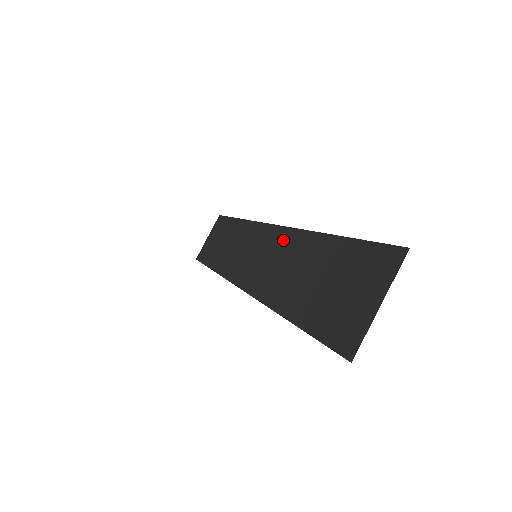
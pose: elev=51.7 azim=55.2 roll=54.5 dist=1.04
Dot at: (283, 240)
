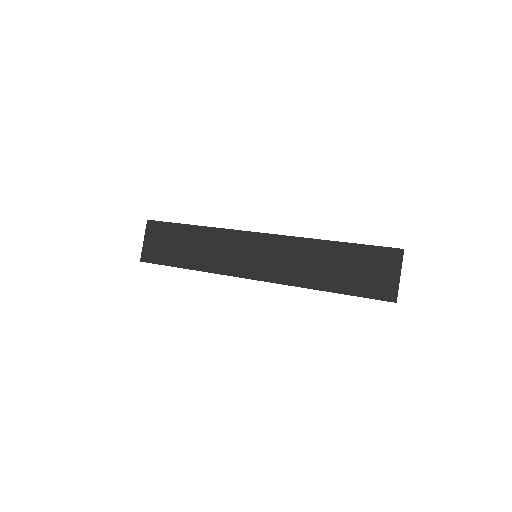
Dot at: (285, 245)
